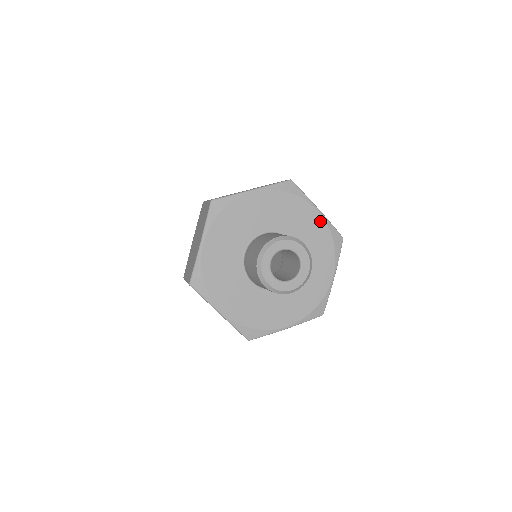
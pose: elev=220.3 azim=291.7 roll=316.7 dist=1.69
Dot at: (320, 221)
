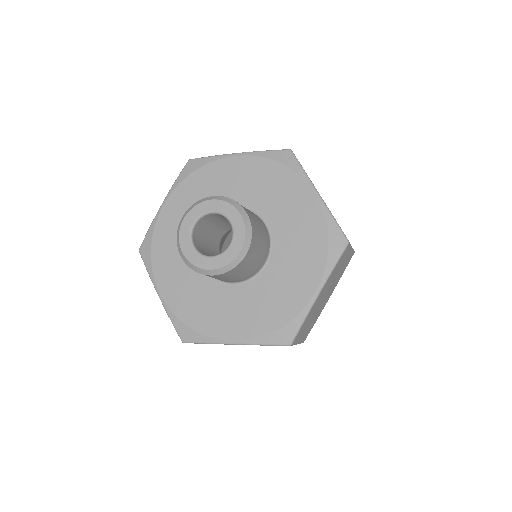
Dot at: (247, 161)
